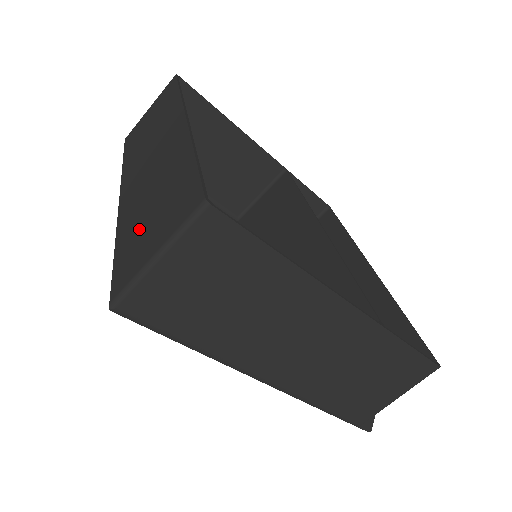
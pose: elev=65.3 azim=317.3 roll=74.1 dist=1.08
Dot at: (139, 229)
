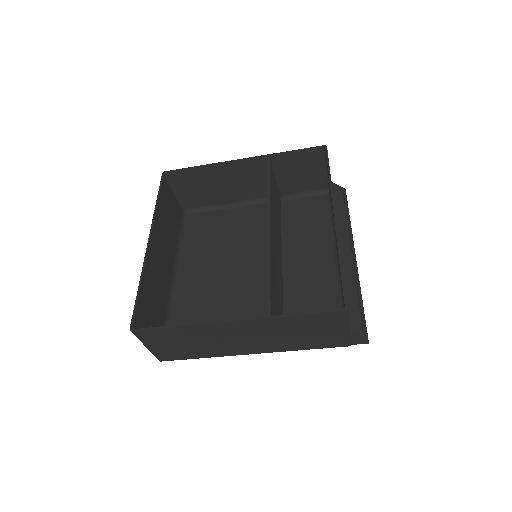
Dot at: (155, 319)
